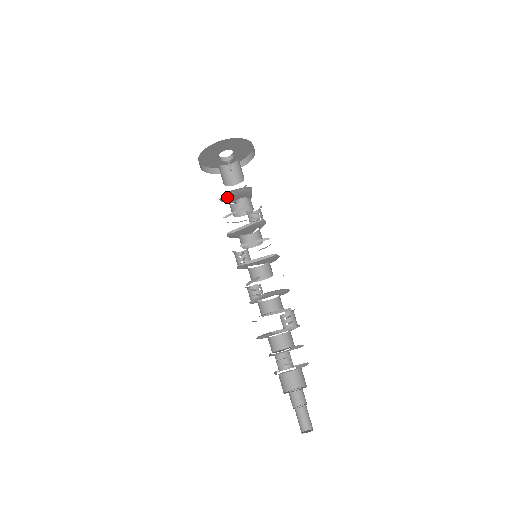
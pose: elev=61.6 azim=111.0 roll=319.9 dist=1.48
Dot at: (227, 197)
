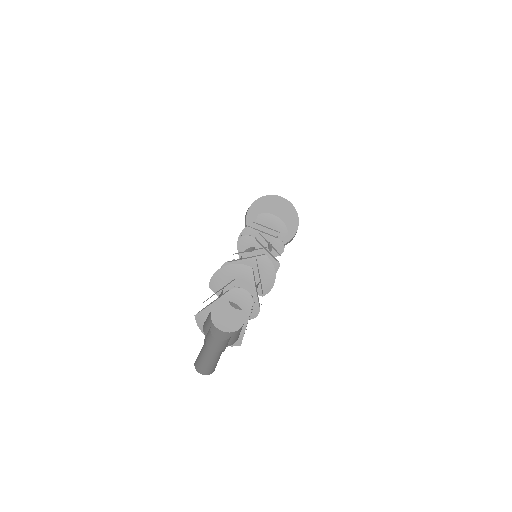
Dot at: (266, 219)
